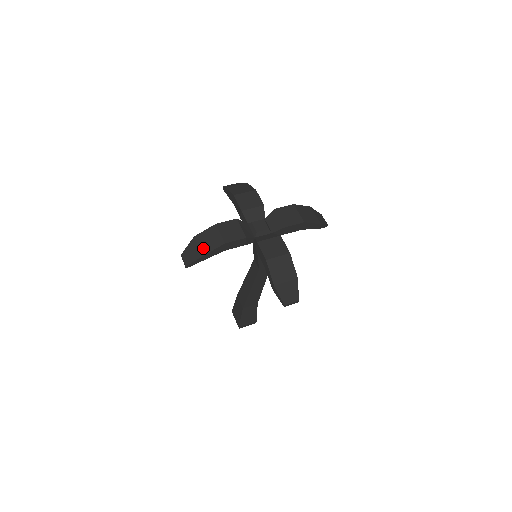
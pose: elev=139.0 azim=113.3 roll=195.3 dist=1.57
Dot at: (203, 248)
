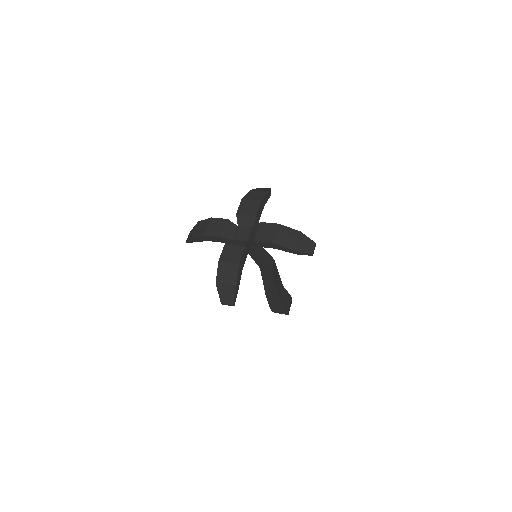
Dot at: (195, 233)
